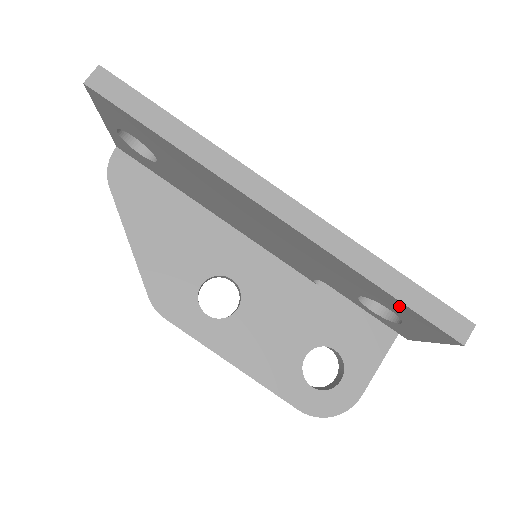
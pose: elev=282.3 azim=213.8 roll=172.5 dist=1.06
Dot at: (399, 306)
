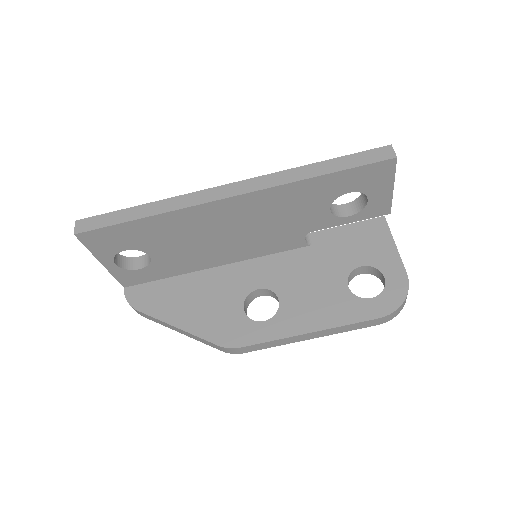
Dot at: (345, 178)
